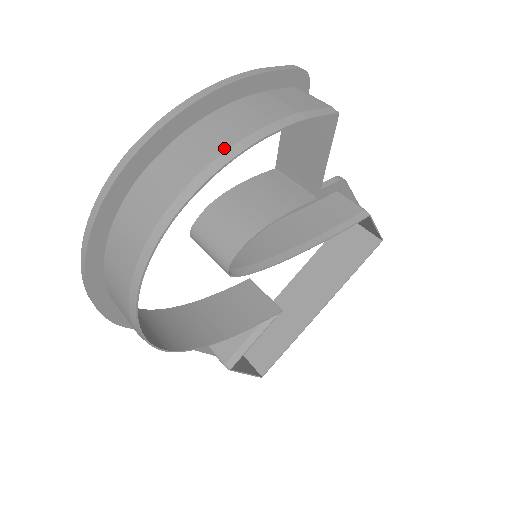
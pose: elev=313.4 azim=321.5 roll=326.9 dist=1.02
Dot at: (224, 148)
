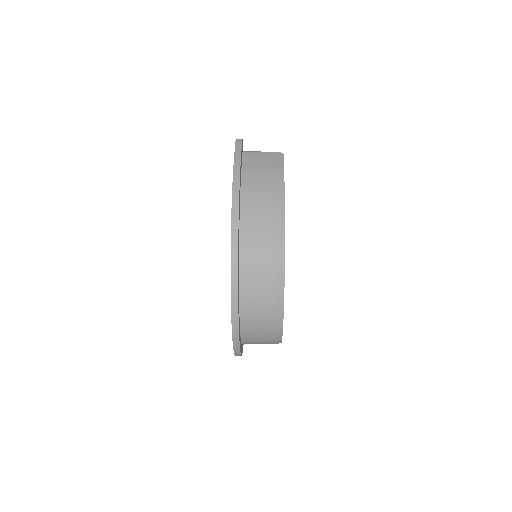
Dot at: (275, 217)
